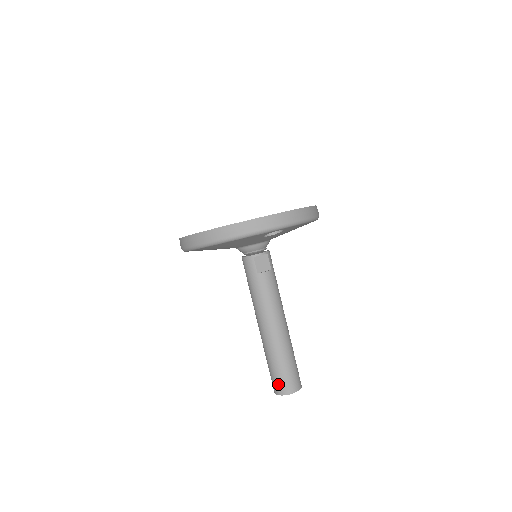
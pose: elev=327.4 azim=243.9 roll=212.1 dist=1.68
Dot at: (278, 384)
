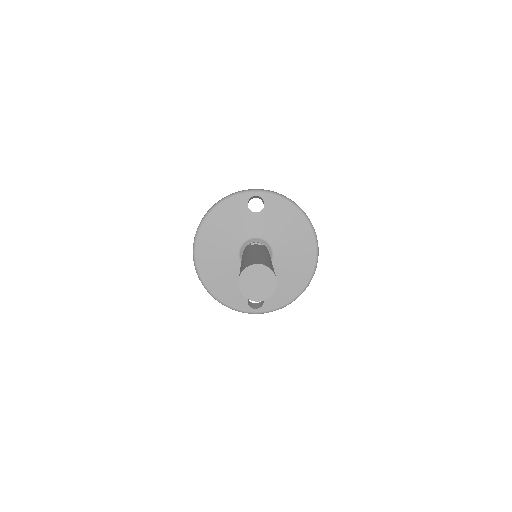
Dot at: (241, 270)
